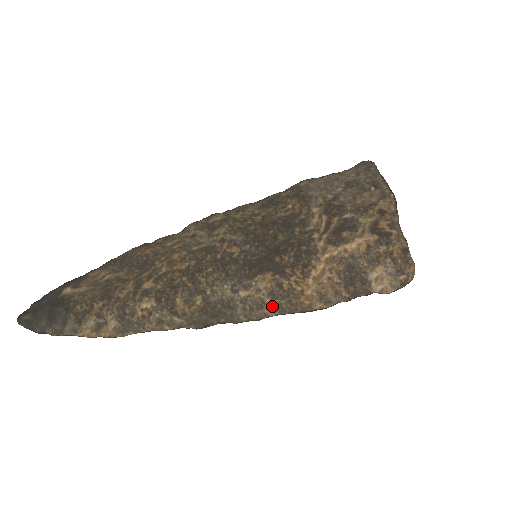
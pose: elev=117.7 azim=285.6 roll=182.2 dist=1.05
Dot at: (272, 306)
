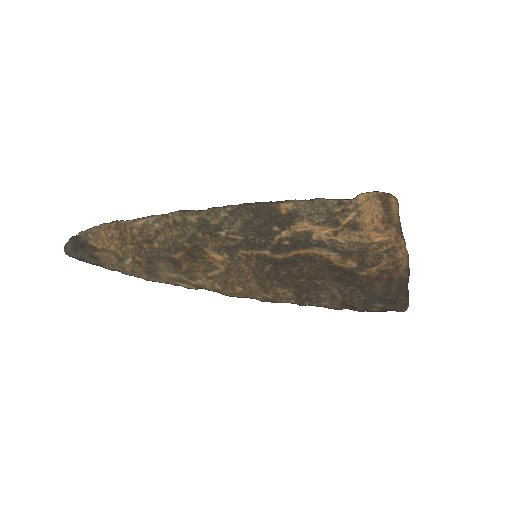
Dot at: occluded
